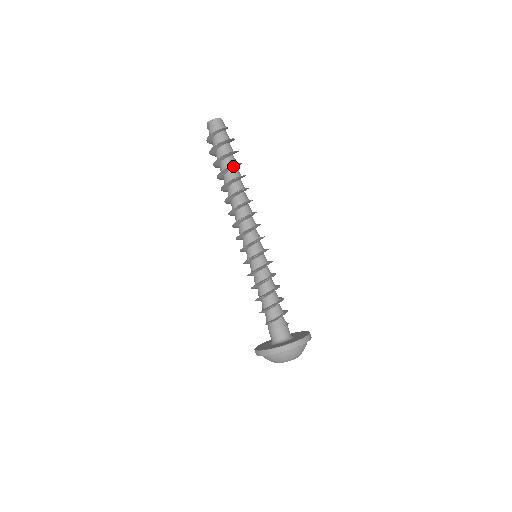
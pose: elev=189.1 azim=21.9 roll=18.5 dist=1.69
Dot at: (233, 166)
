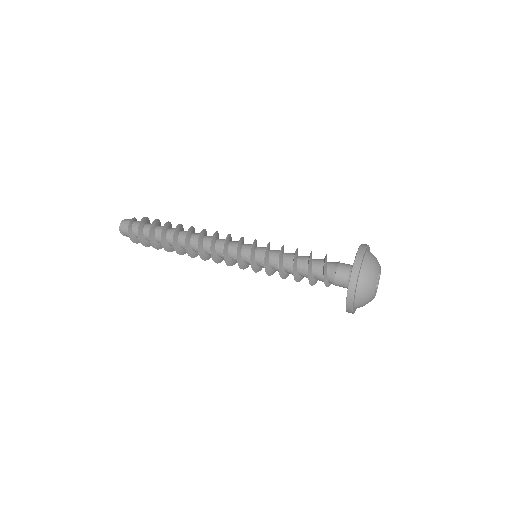
Dot at: (163, 232)
